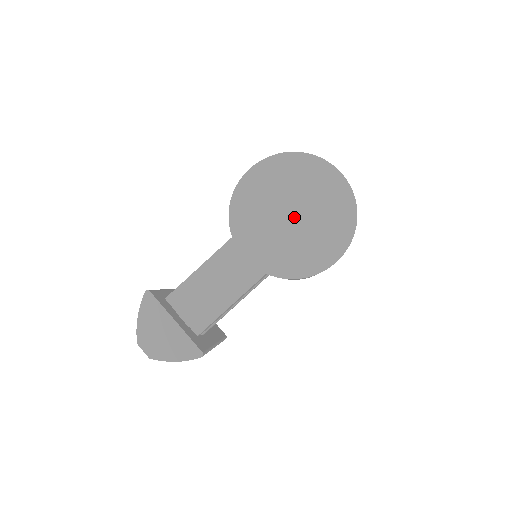
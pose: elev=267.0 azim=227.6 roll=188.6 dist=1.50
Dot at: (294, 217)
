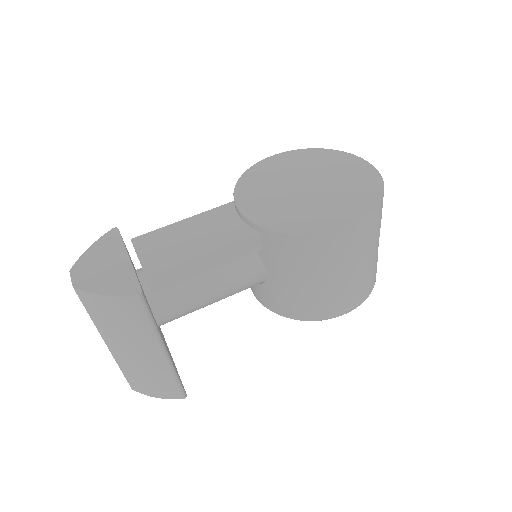
Dot at: (309, 188)
